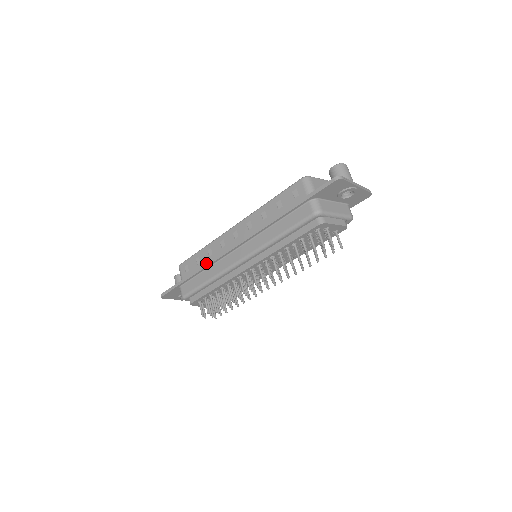
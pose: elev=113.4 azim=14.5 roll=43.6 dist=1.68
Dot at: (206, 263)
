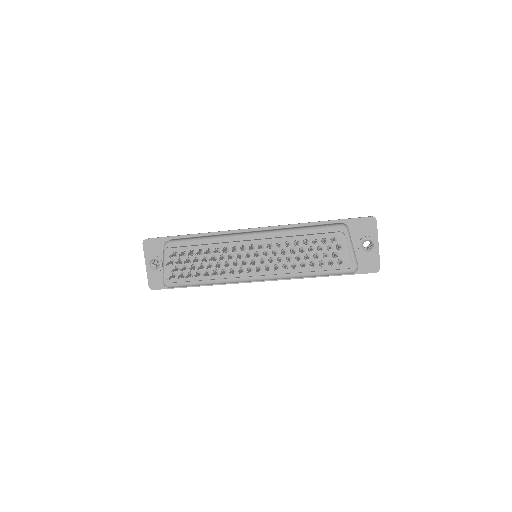
Dot at: occluded
